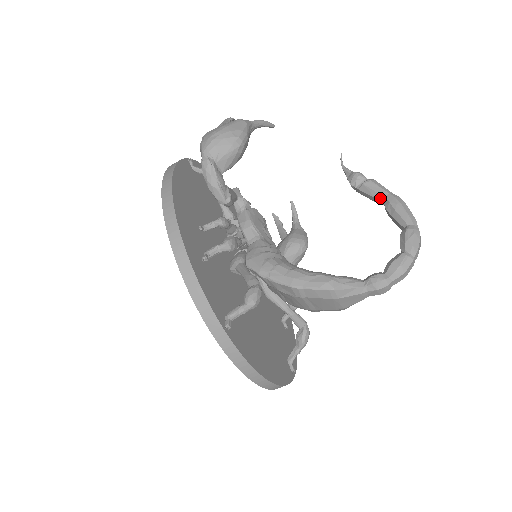
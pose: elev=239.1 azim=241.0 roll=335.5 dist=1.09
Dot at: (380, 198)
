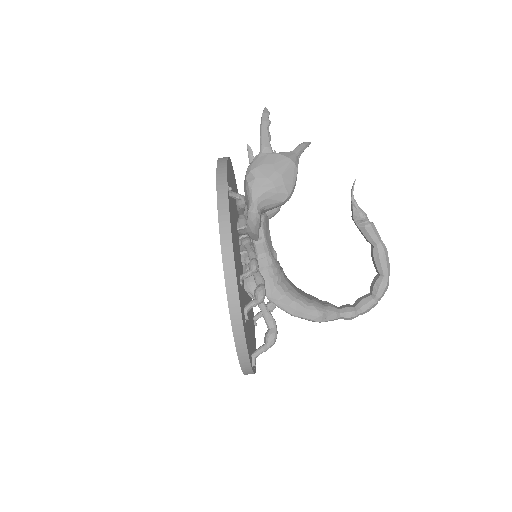
Dot at: (372, 243)
